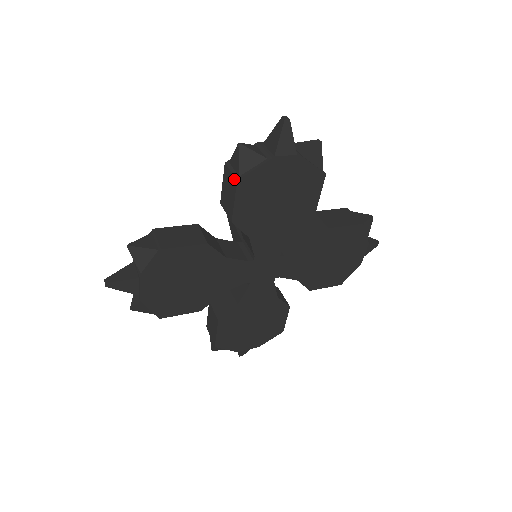
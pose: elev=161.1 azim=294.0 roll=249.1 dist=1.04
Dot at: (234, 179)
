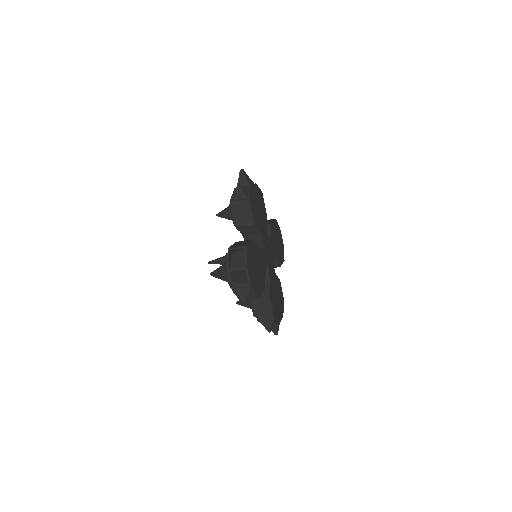
Dot at: (246, 201)
